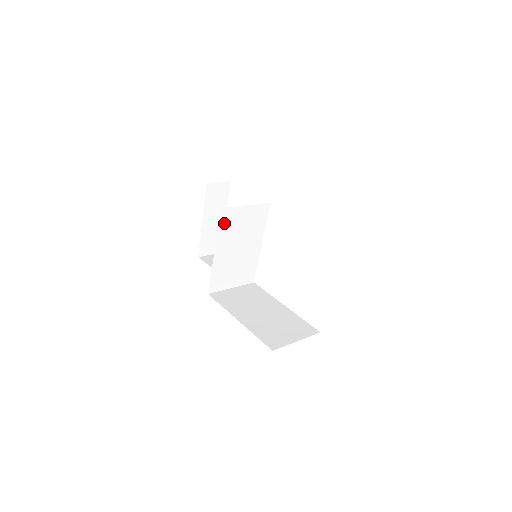
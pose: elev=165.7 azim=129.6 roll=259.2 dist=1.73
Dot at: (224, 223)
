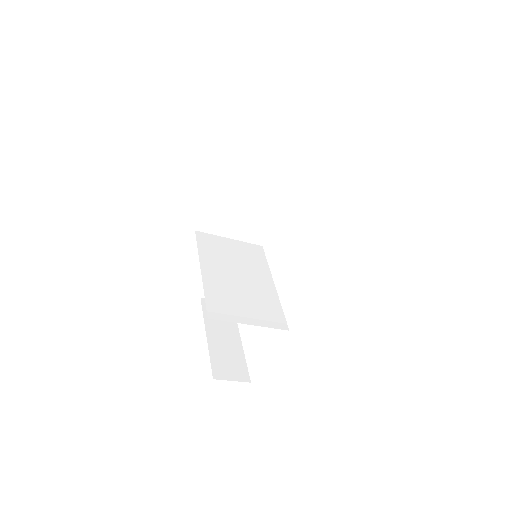
Dot at: (204, 245)
